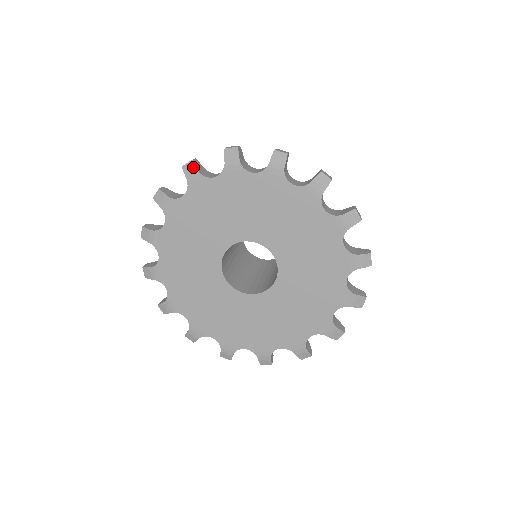
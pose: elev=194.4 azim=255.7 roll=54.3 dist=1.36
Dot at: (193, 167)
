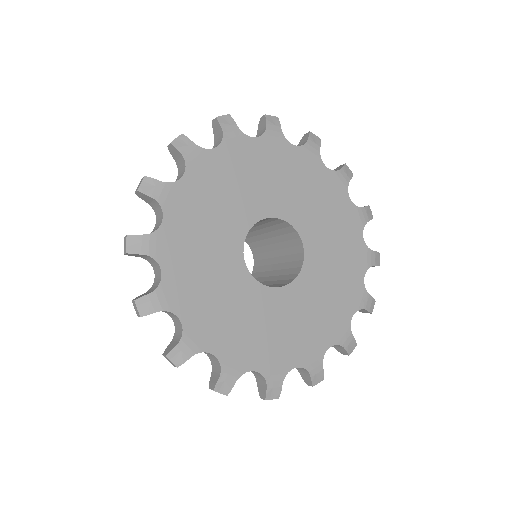
Dot at: (277, 122)
